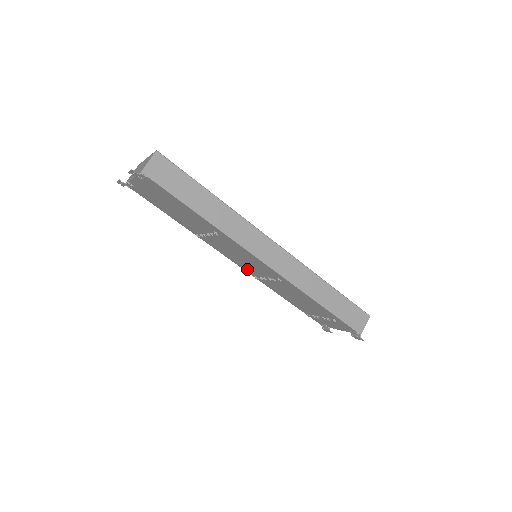
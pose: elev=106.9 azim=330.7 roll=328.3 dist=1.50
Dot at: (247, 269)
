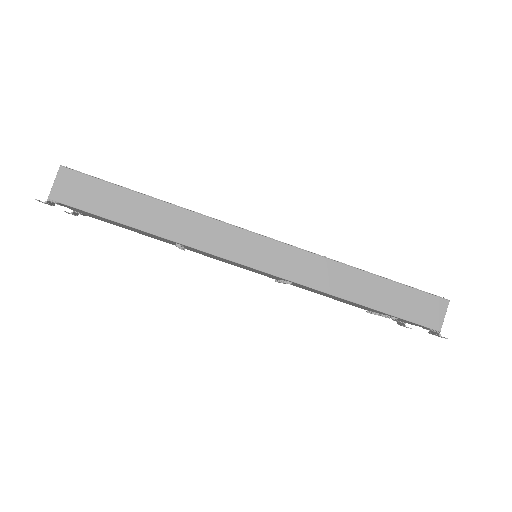
Dot at: (259, 273)
